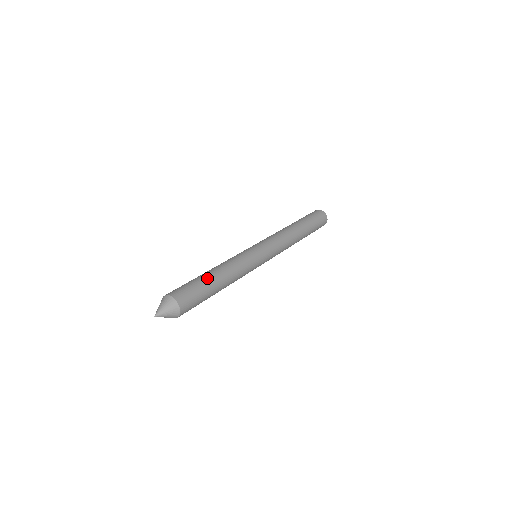
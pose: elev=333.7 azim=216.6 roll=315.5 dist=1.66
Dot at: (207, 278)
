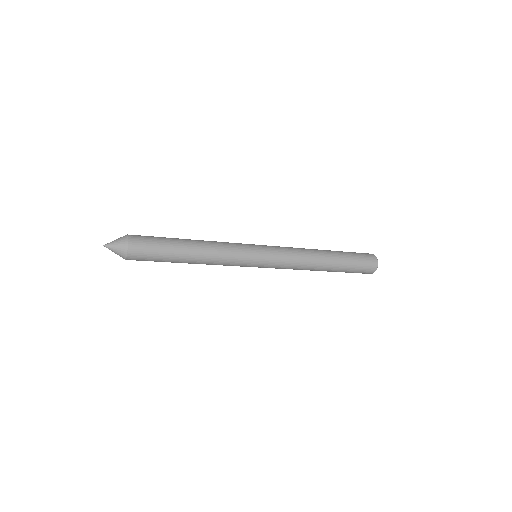
Dot at: (176, 239)
